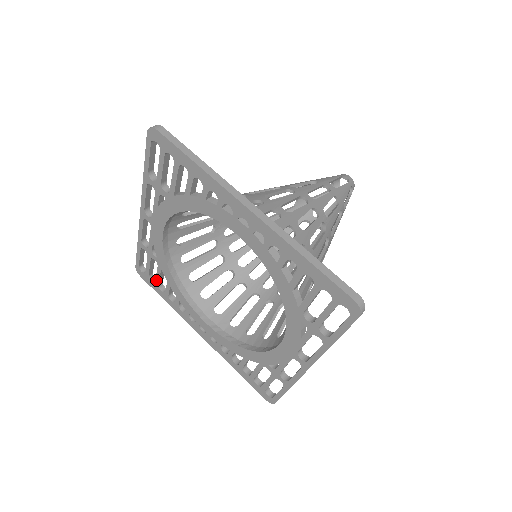
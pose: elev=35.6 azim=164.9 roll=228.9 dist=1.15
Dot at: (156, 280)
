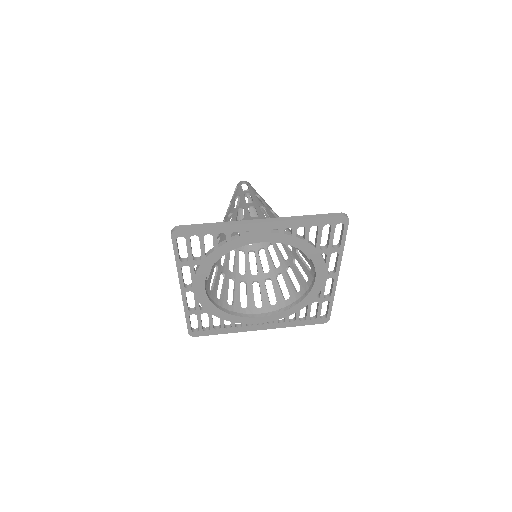
Dot at: (210, 326)
